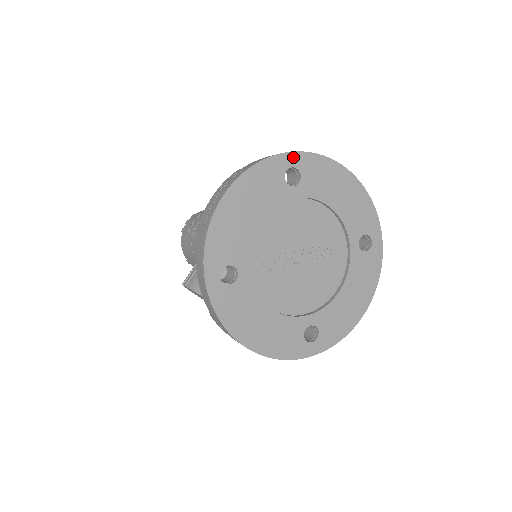
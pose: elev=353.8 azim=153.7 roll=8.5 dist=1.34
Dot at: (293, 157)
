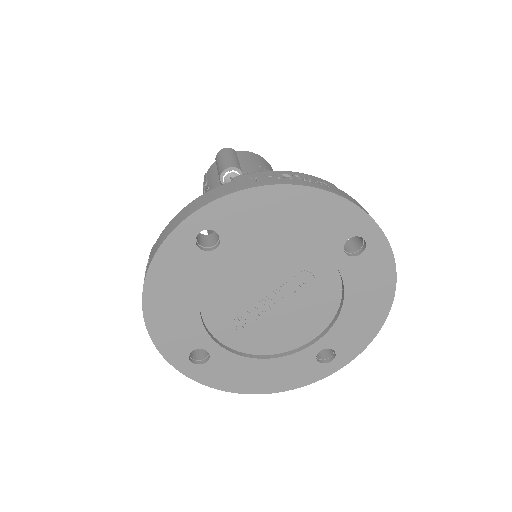
Dot at: (194, 221)
